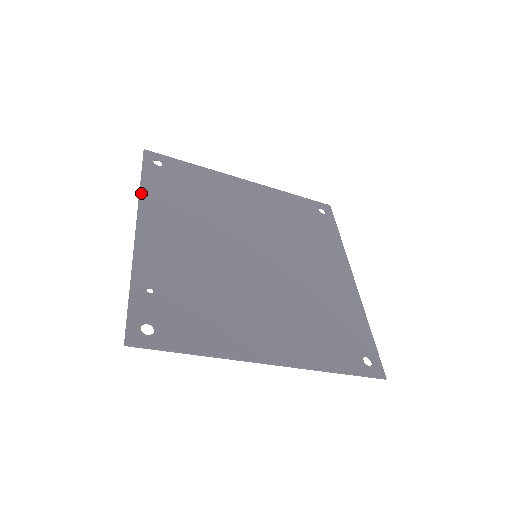
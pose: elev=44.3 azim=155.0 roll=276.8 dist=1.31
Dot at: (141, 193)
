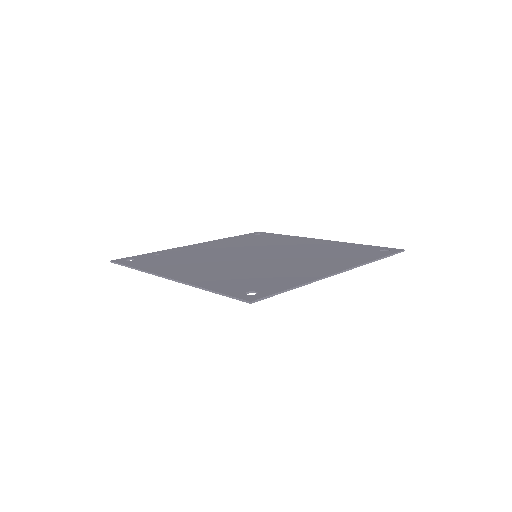
Dot at: (223, 239)
